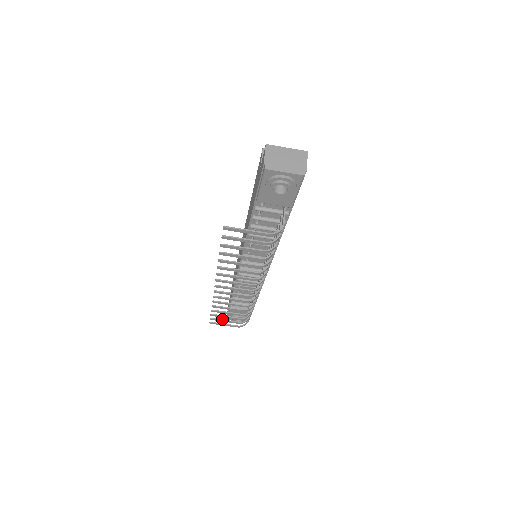
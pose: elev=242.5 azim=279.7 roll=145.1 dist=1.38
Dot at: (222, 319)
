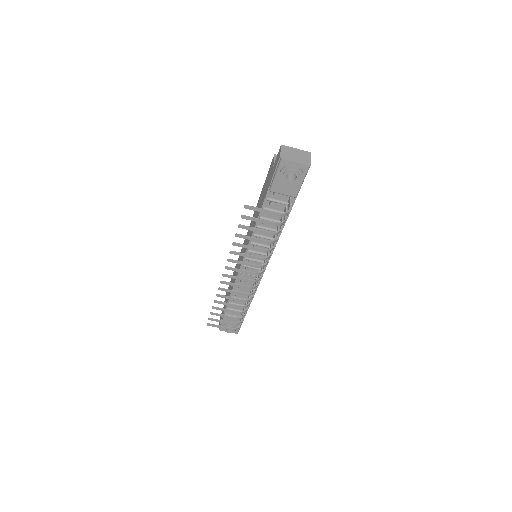
Dot at: occluded
